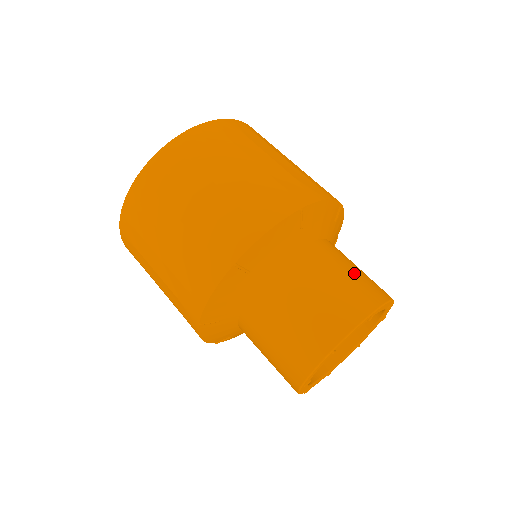
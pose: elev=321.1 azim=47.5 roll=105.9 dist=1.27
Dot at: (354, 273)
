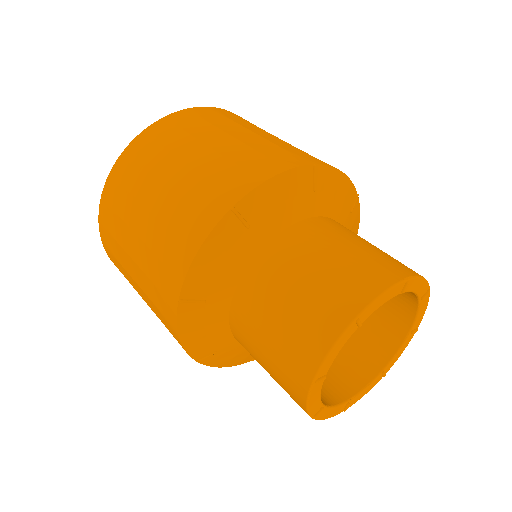
Dot at: (336, 261)
